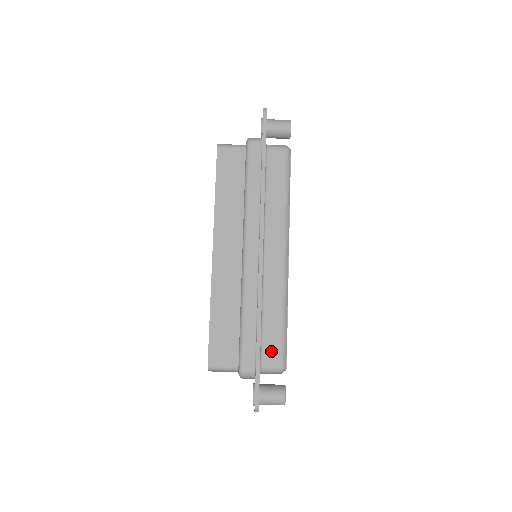
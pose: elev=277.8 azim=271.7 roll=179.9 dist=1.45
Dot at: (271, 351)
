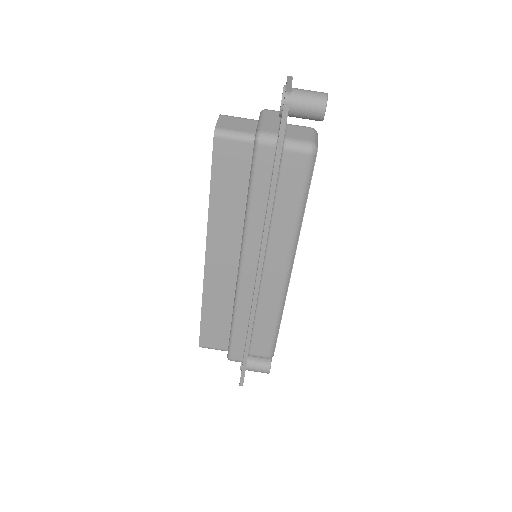
Dot at: (260, 346)
